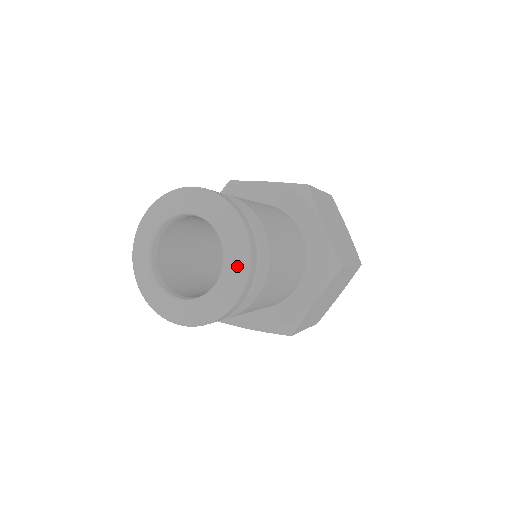
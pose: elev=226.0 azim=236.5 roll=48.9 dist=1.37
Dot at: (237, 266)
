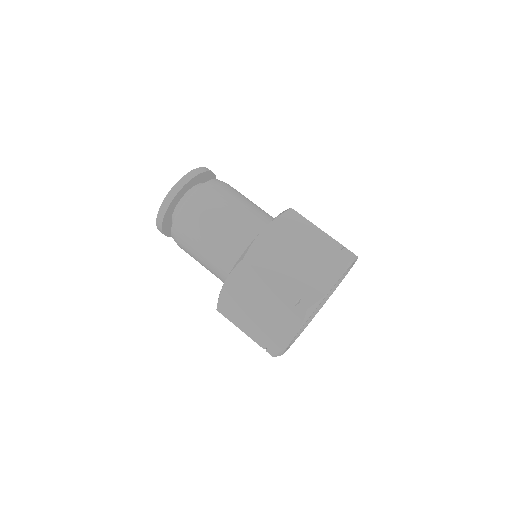
Dot at: occluded
